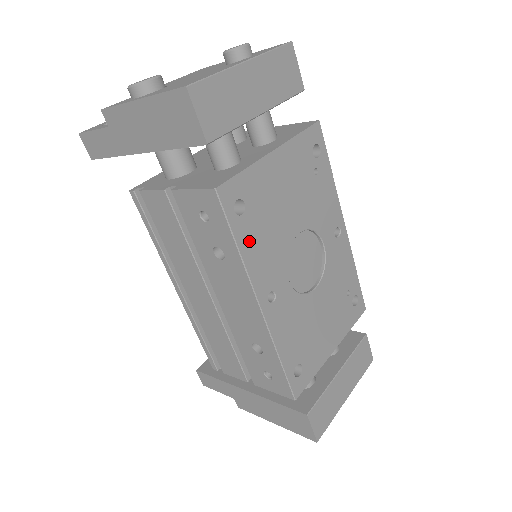
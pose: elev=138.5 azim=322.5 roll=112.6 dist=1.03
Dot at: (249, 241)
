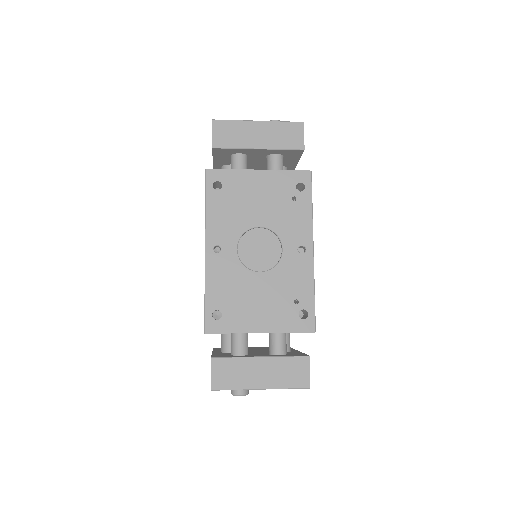
Dot at: (215, 207)
